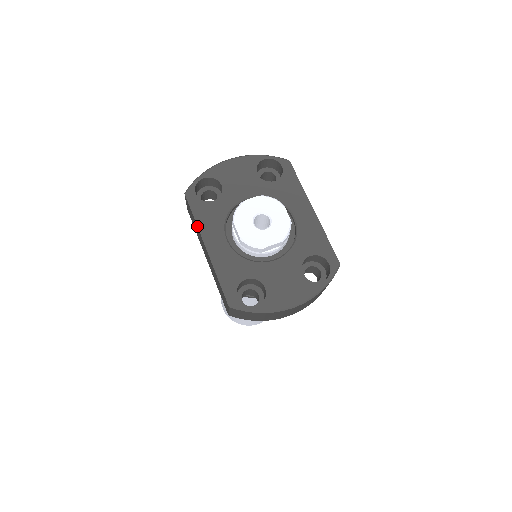
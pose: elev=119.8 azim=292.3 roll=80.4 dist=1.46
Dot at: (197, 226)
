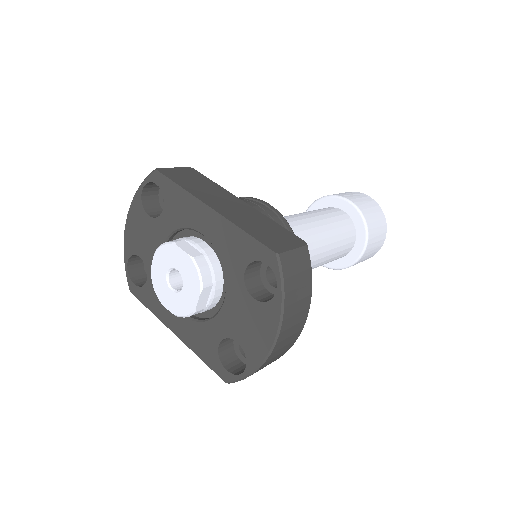
Dot at: occluded
